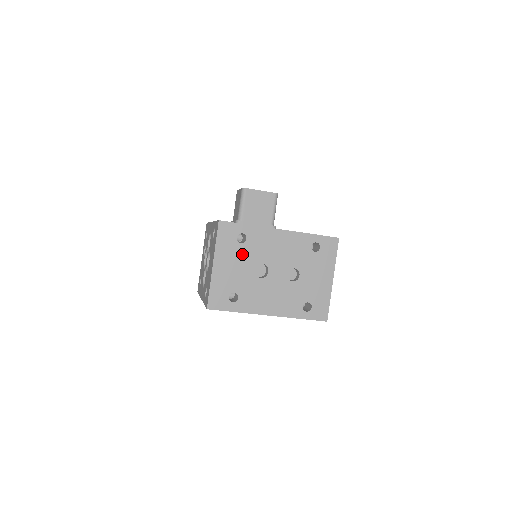
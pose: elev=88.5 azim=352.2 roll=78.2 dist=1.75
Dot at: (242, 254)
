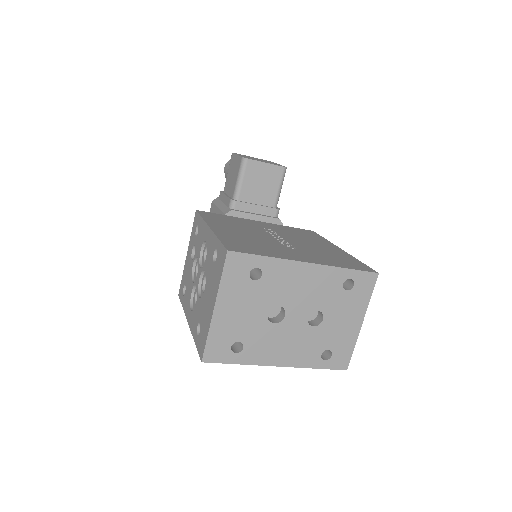
Dot at: (254, 294)
